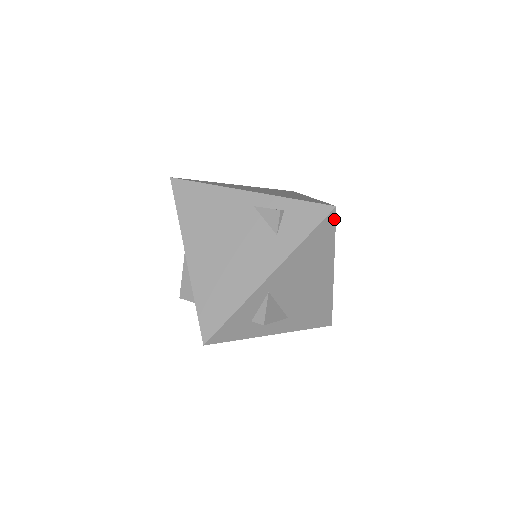
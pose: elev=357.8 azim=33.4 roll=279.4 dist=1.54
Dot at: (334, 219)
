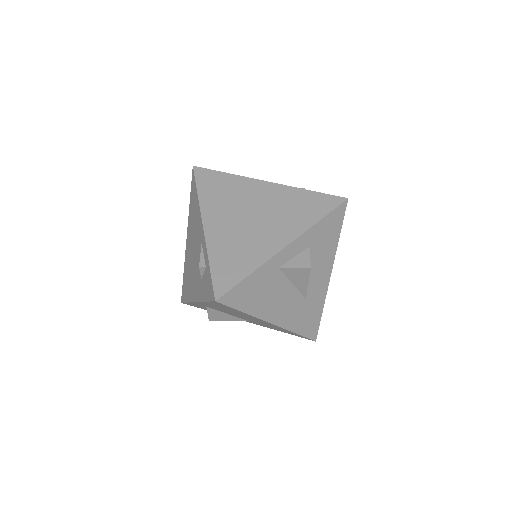
Dot at: (224, 305)
